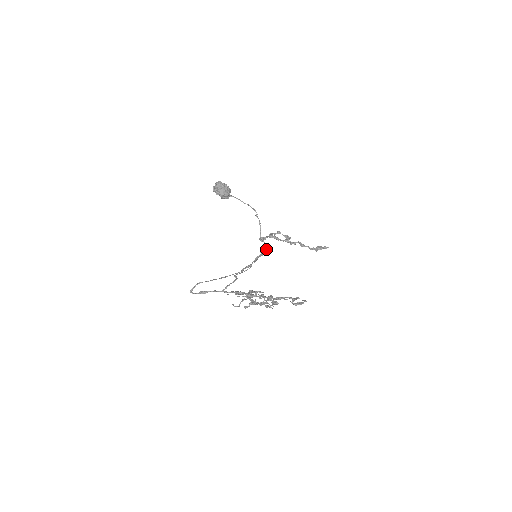
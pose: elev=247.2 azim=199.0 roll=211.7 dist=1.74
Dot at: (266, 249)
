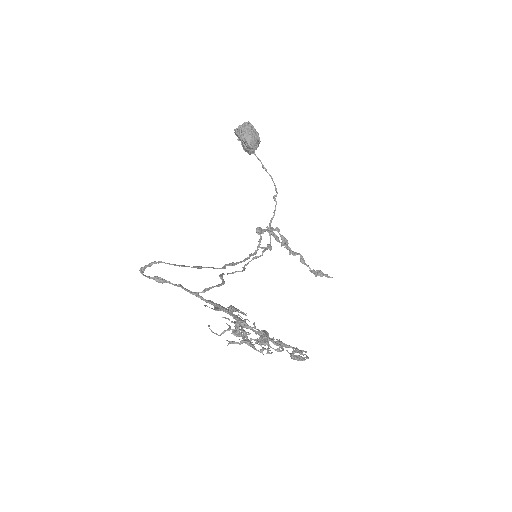
Dot at: (263, 248)
